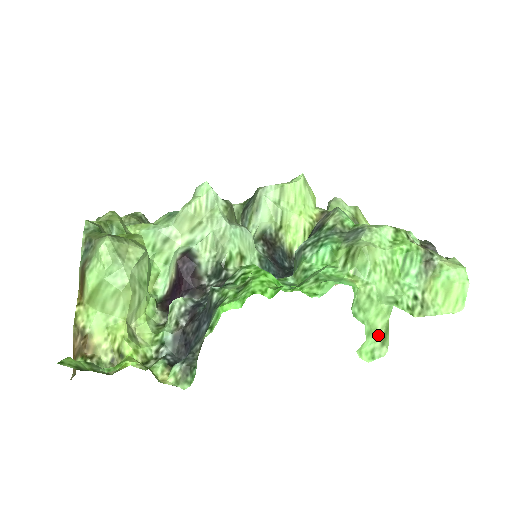
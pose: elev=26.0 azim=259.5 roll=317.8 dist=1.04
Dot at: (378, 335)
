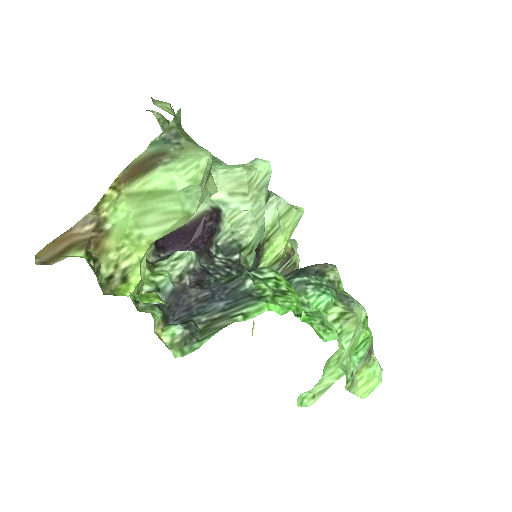
Dot at: (317, 388)
